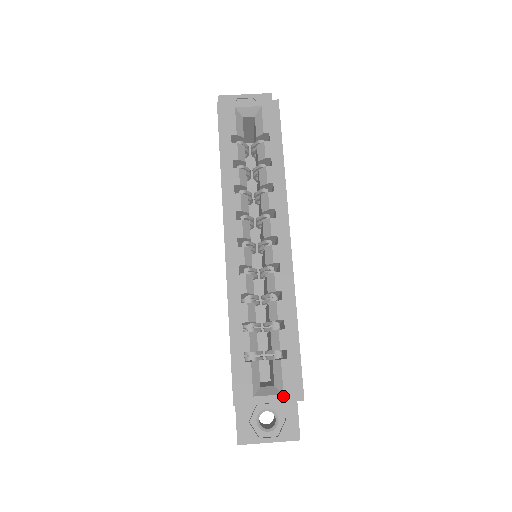
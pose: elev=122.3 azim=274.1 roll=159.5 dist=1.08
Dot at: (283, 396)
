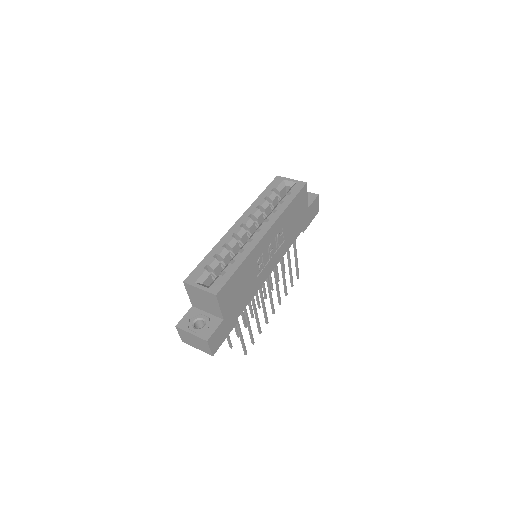
Dot at: (208, 289)
